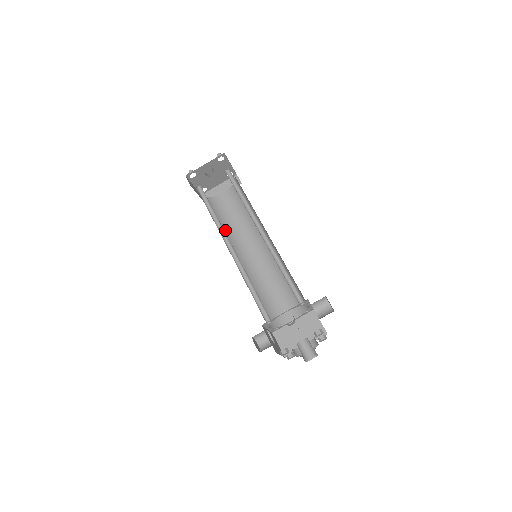
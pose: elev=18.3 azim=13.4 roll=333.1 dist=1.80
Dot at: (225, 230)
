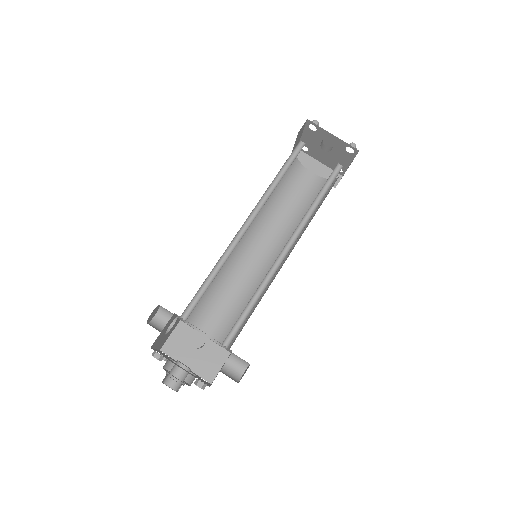
Dot at: (269, 200)
